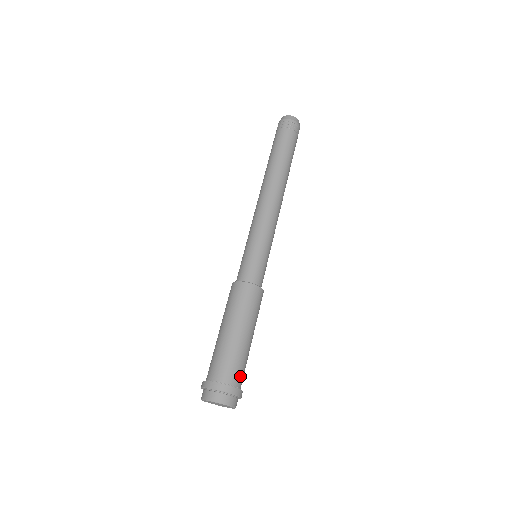
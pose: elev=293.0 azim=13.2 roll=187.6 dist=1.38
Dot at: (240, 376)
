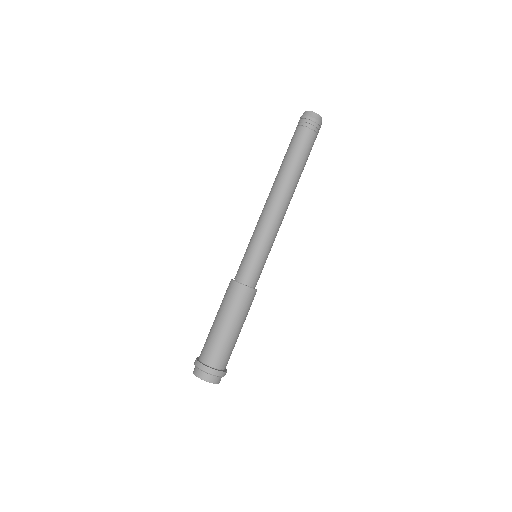
Dot at: (225, 361)
